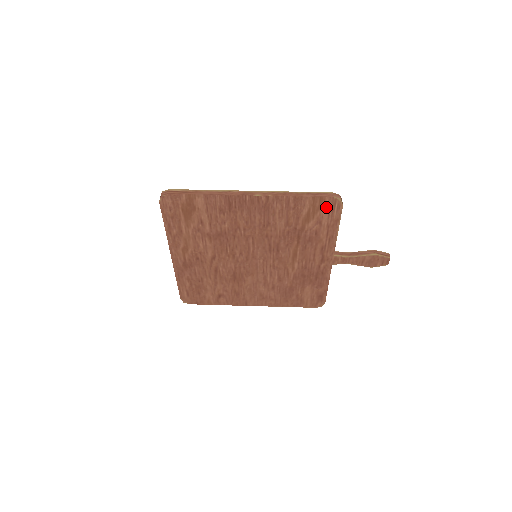
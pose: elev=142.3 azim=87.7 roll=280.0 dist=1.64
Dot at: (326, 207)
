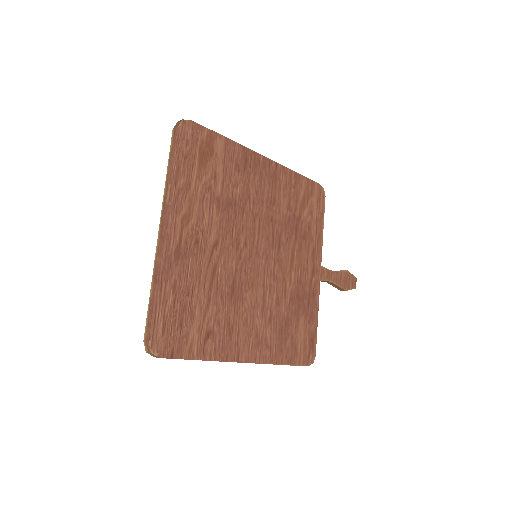
Dot at: (315, 194)
